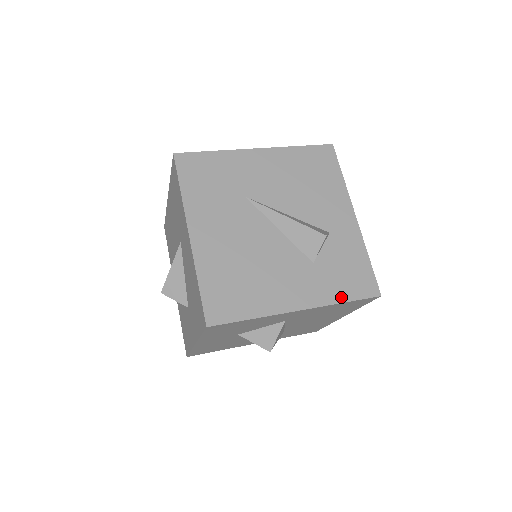
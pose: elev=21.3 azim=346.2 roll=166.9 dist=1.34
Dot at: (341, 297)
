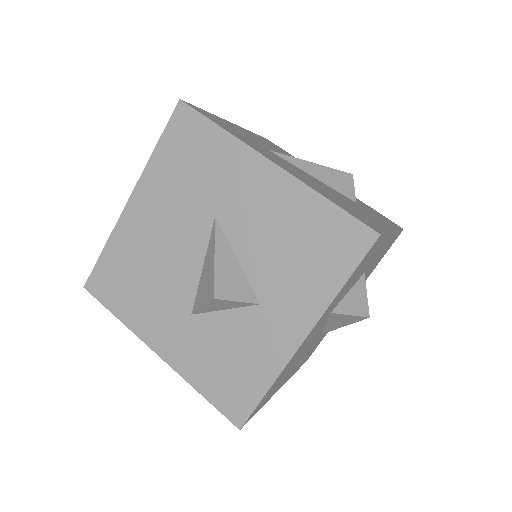
Dot at: (394, 226)
